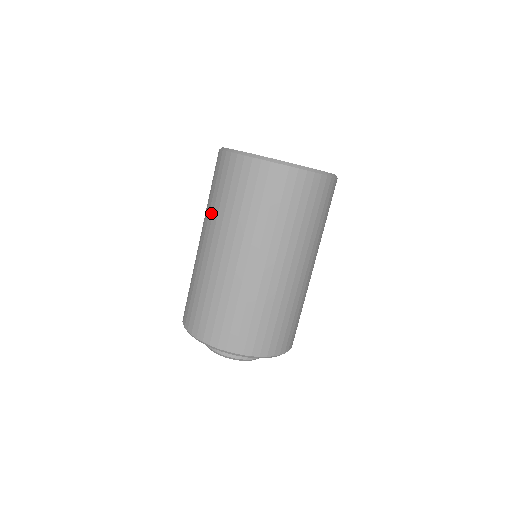
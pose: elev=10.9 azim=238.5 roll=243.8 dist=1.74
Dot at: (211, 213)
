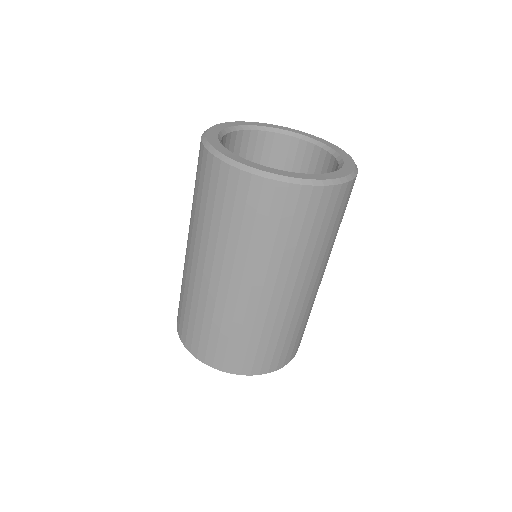
Dot at: occluded
